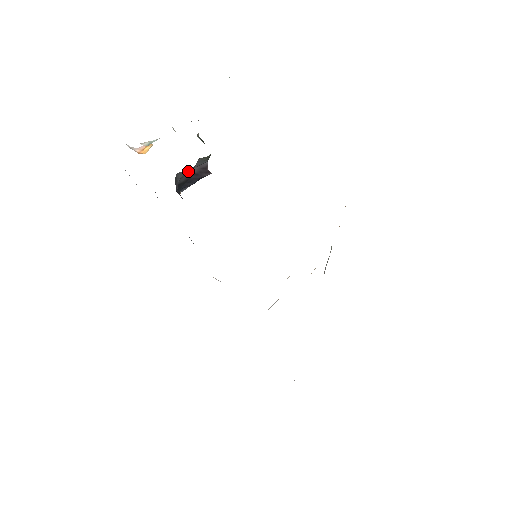
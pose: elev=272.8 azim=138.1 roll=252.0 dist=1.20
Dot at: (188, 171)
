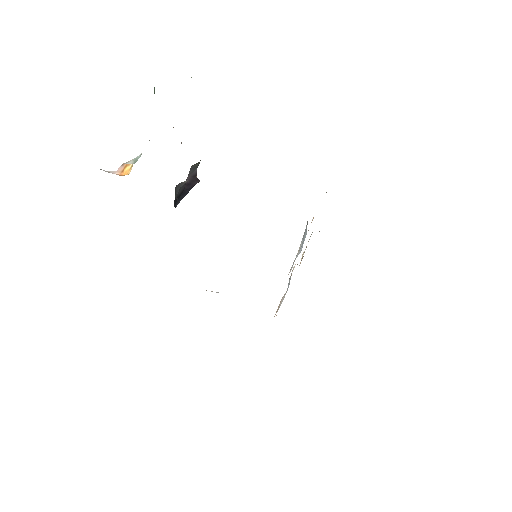
Dot at: (186, 181)
